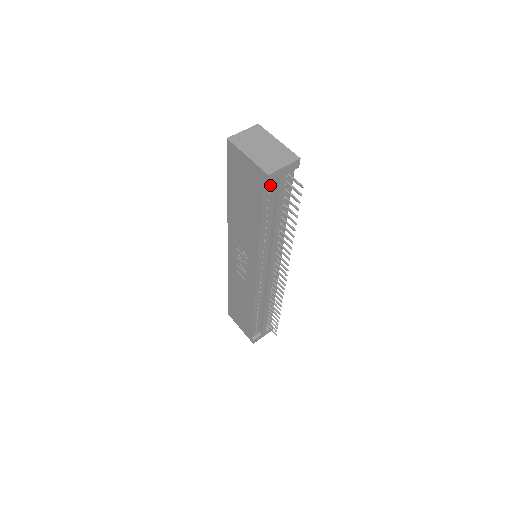
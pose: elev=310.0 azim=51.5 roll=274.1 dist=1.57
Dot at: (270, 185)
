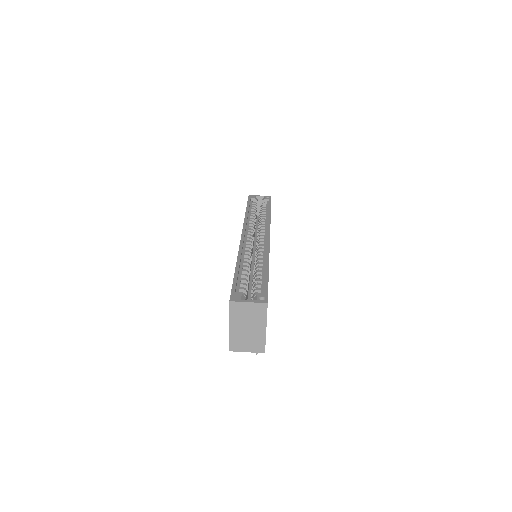
Dot at: occluded
